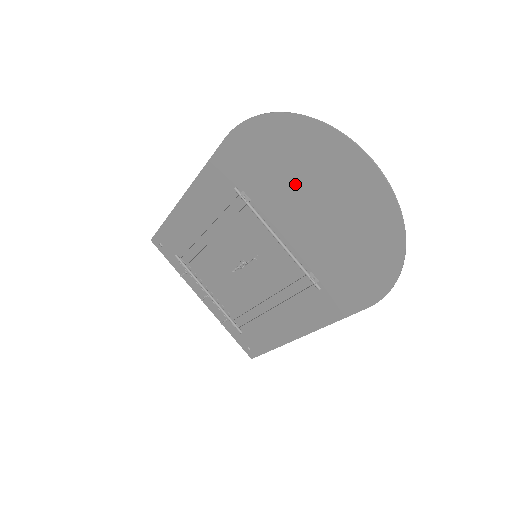
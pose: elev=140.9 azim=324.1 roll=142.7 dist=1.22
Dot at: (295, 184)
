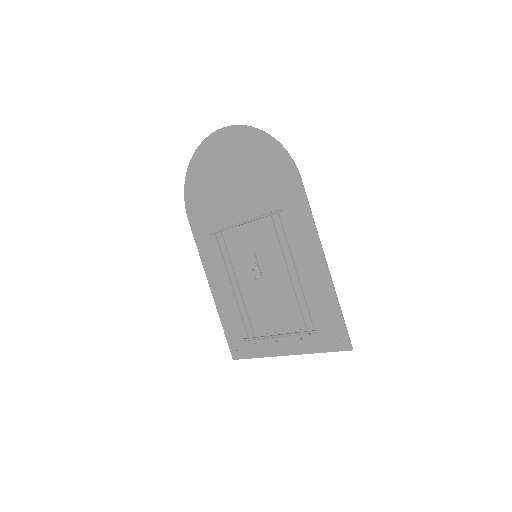
Dot at: (218, 188)
